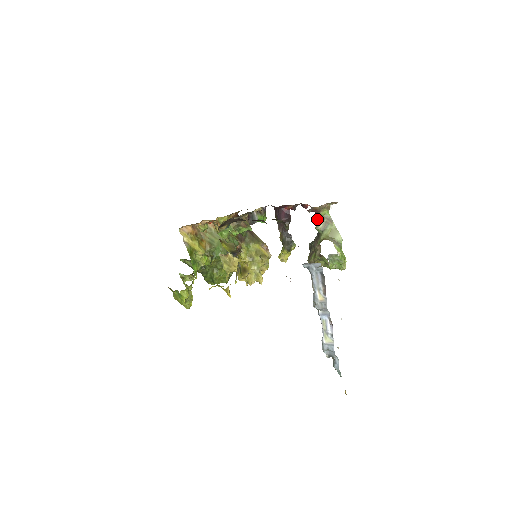
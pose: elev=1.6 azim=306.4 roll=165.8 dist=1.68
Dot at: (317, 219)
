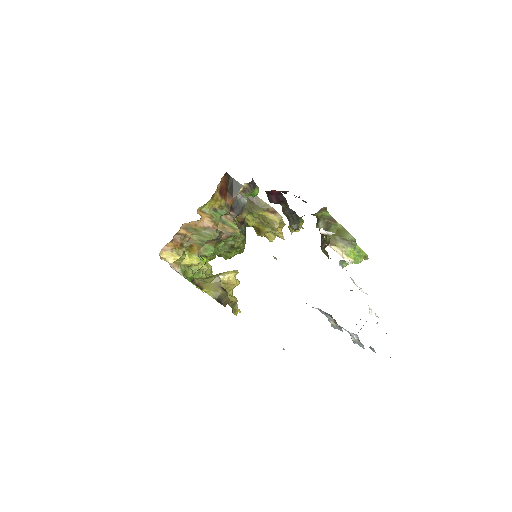
Dot at: occluded
